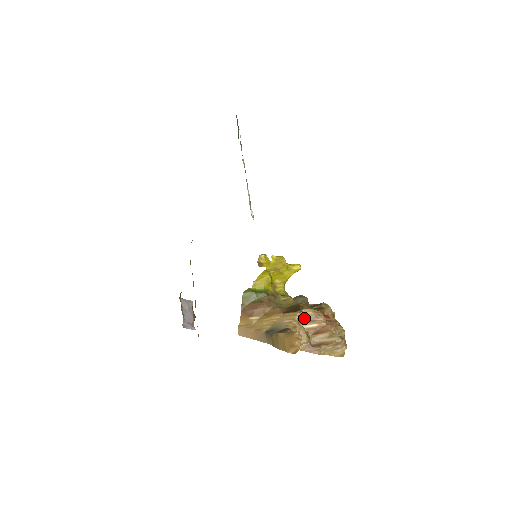
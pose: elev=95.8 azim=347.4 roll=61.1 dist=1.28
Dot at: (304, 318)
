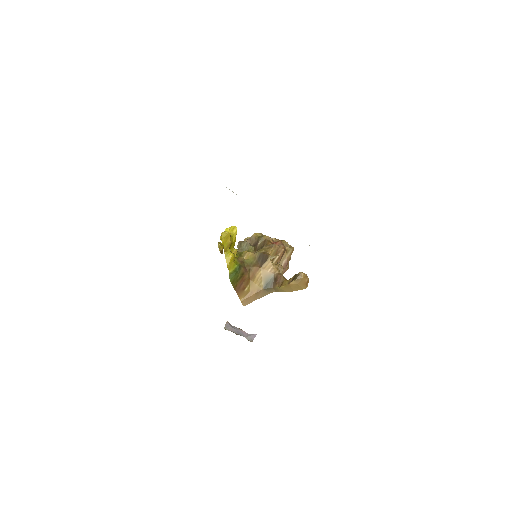
Dot at: occluded
